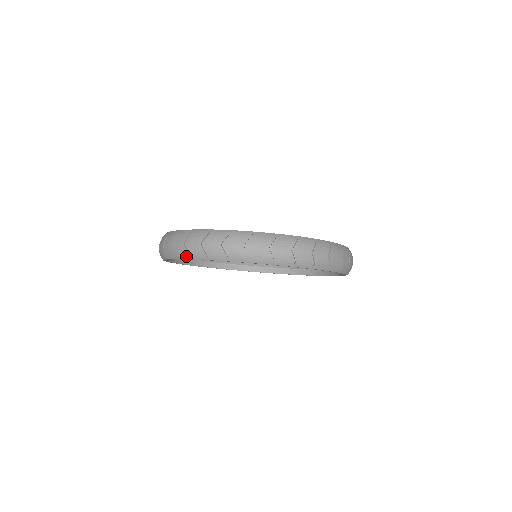
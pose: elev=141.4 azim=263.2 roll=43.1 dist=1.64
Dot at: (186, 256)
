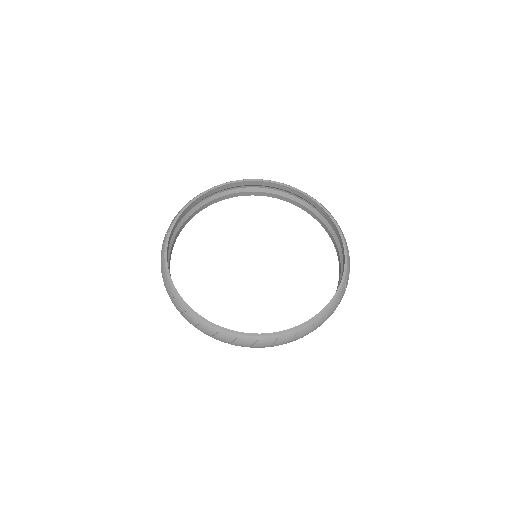
Dot at: occluded
